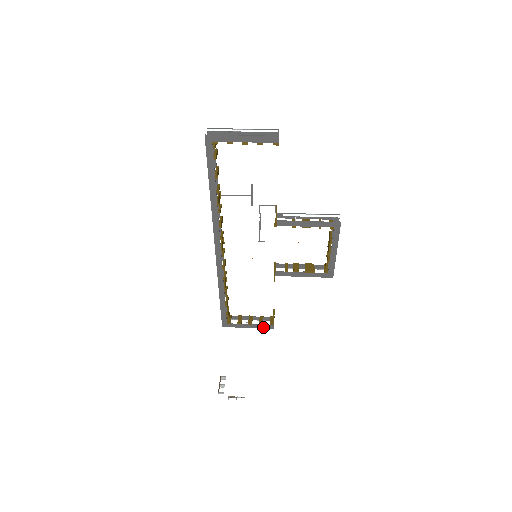
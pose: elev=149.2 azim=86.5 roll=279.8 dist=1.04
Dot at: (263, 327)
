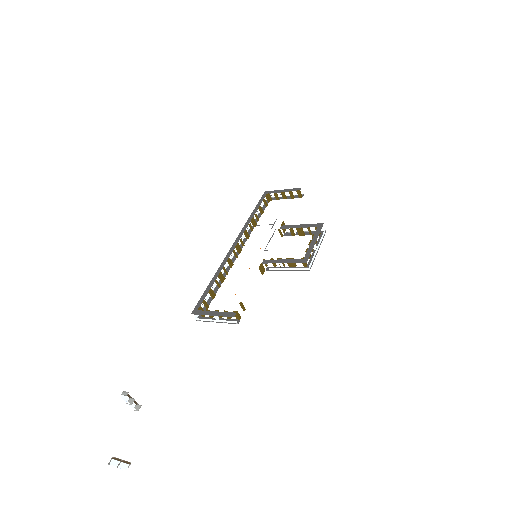
Dot at: (225, 315)
